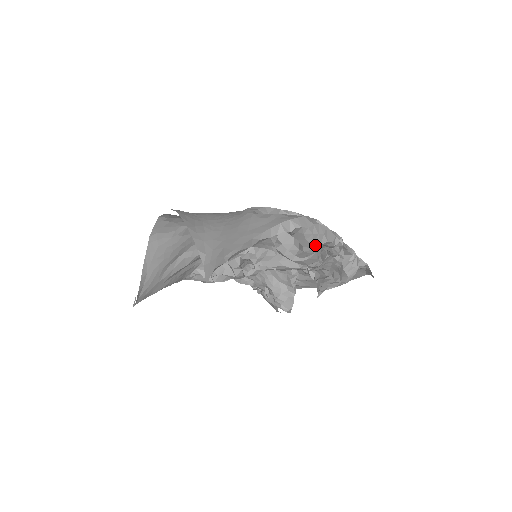
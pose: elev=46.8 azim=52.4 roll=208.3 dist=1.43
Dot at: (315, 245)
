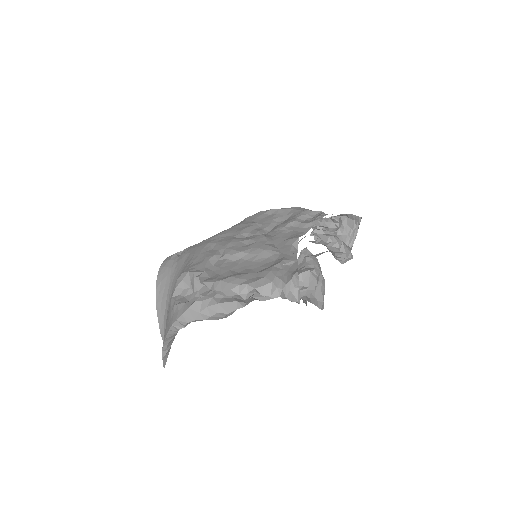
Dot at: (221, 318)
